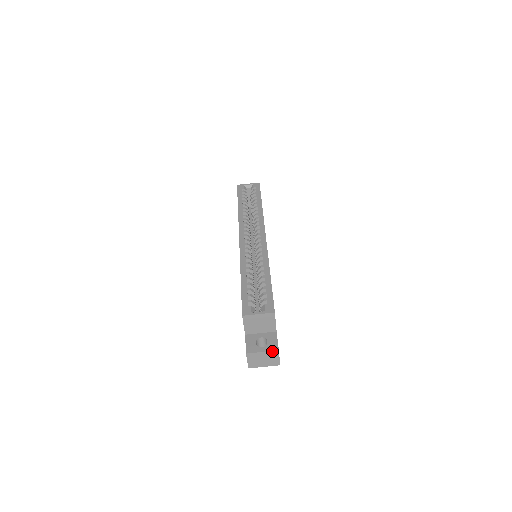
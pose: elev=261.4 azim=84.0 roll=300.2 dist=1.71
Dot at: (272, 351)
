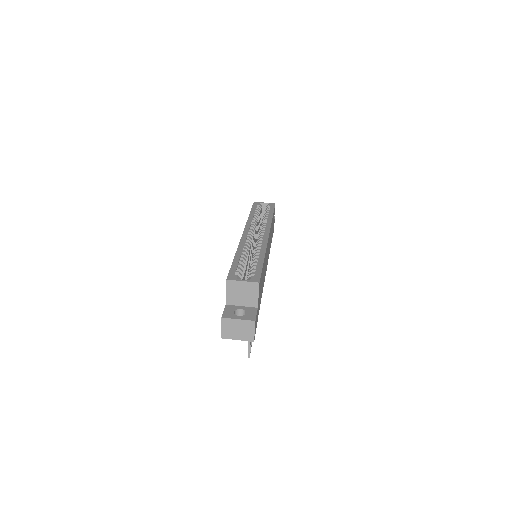
Dot at: (248, 320)
